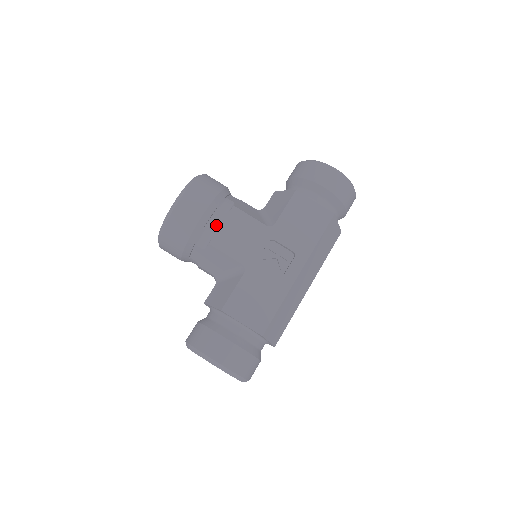
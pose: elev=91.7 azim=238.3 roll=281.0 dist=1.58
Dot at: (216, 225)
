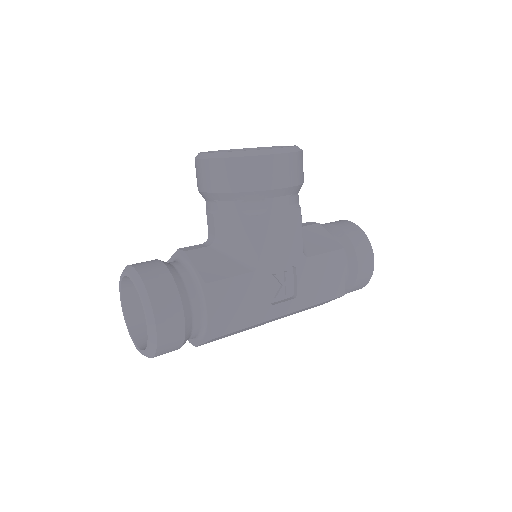
Dot at: (275, 207)
